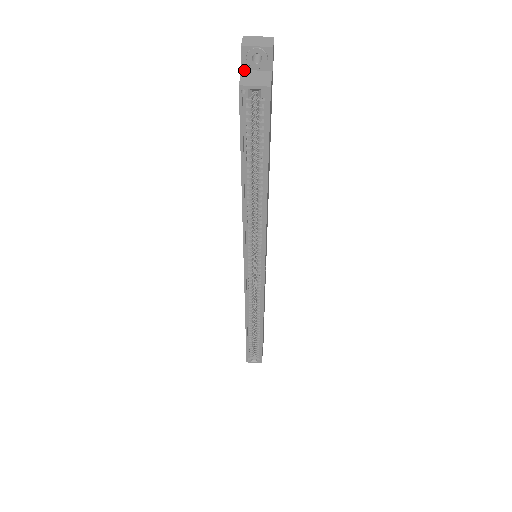
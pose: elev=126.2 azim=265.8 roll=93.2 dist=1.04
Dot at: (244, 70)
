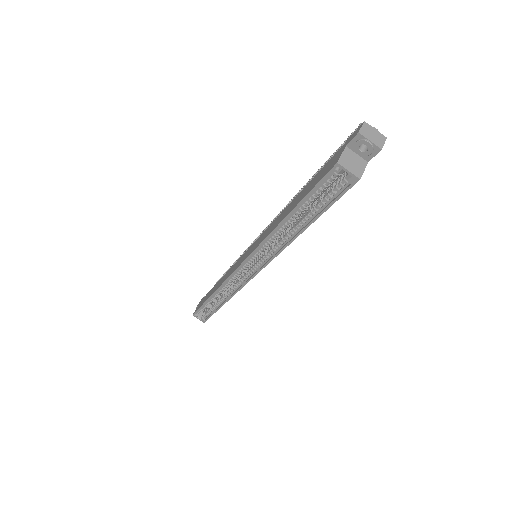
Dot at: (348, 148)
